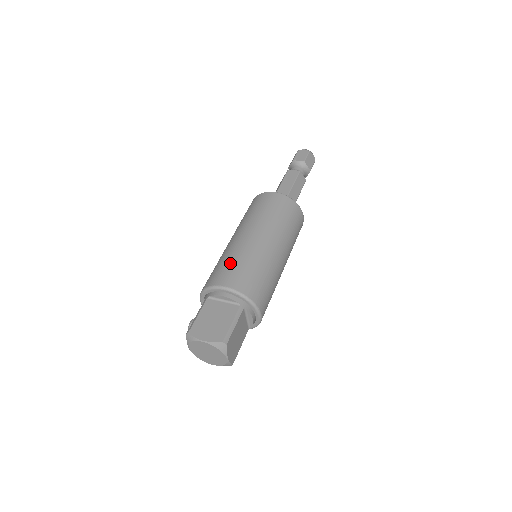
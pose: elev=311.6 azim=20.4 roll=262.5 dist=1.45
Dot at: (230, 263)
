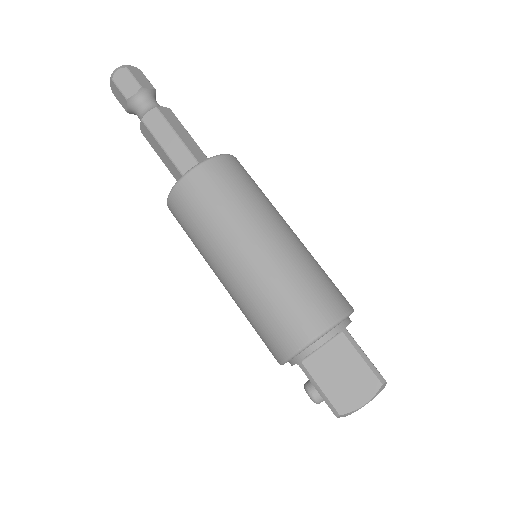
Dot at: (278, 308)
